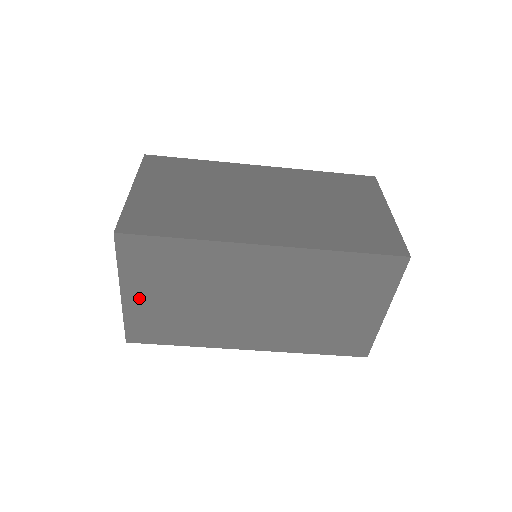
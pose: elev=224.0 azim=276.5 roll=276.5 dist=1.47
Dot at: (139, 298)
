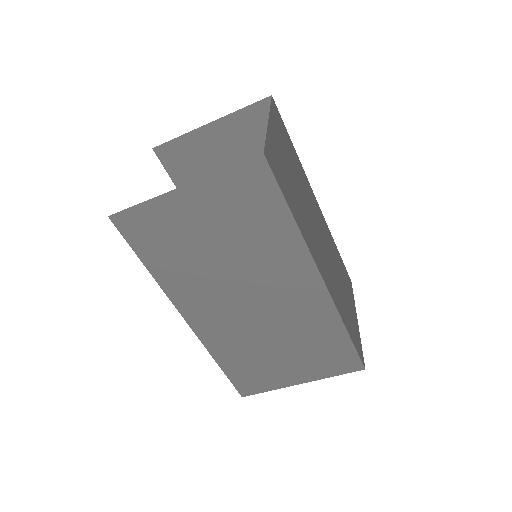
Dot at: (187, 206)
